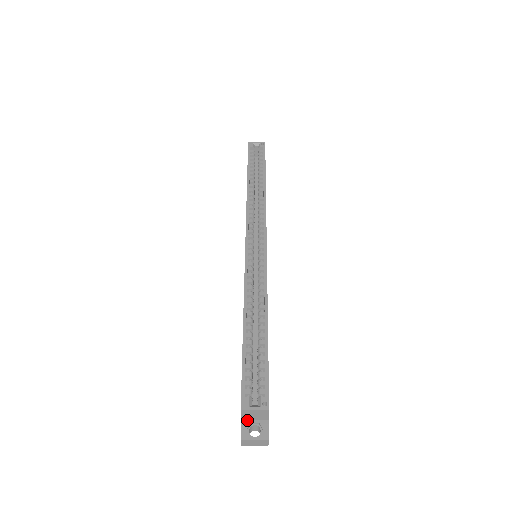
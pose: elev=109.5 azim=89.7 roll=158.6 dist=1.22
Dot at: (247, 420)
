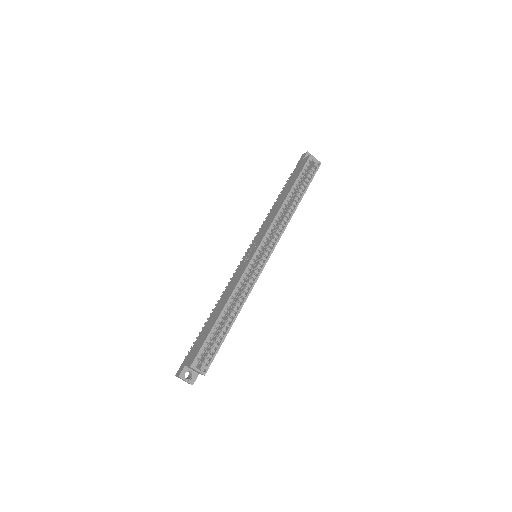
Dot at: (188, 367)
